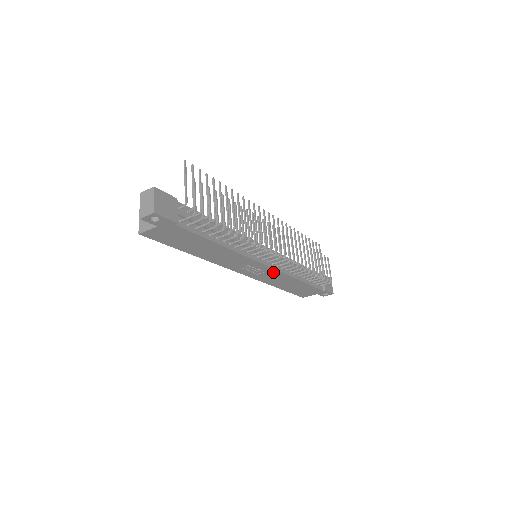
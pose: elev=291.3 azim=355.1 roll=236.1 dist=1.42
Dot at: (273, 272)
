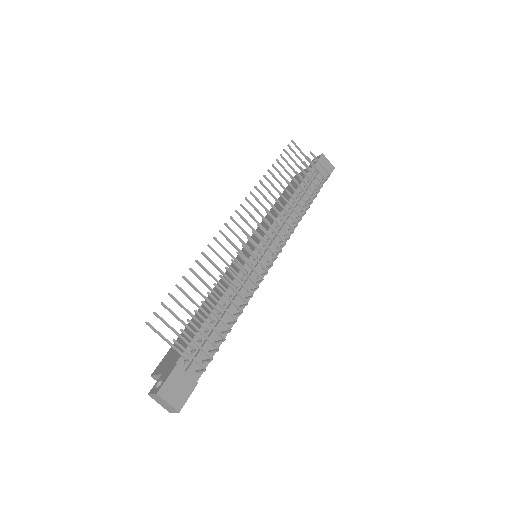
Dot at: occluded
